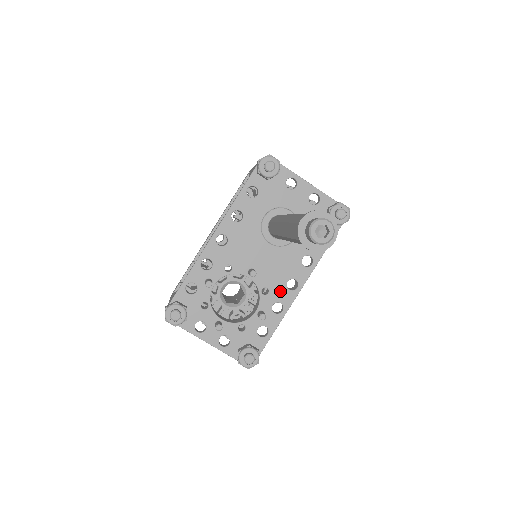
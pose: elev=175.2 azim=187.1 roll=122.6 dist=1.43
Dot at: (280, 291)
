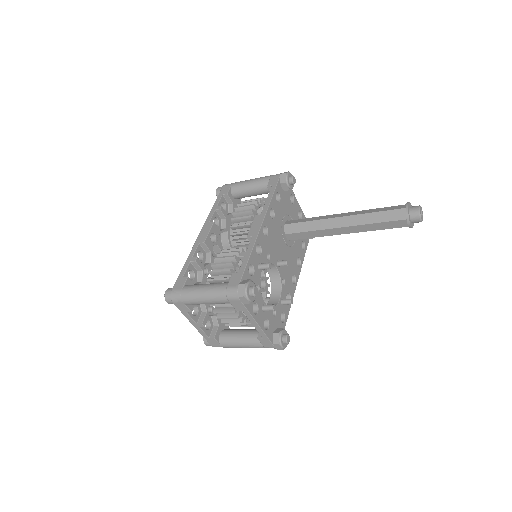
Dot at: (289, 283)
